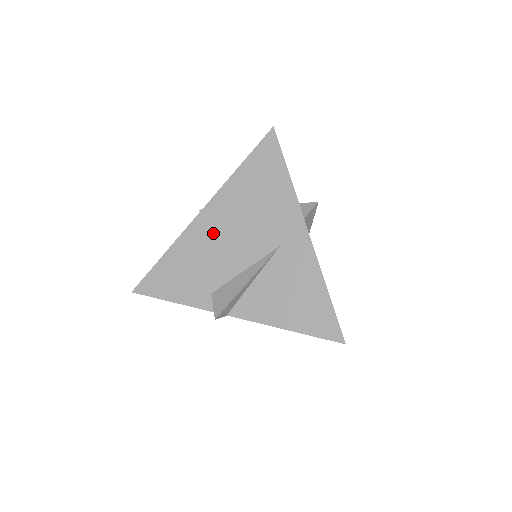
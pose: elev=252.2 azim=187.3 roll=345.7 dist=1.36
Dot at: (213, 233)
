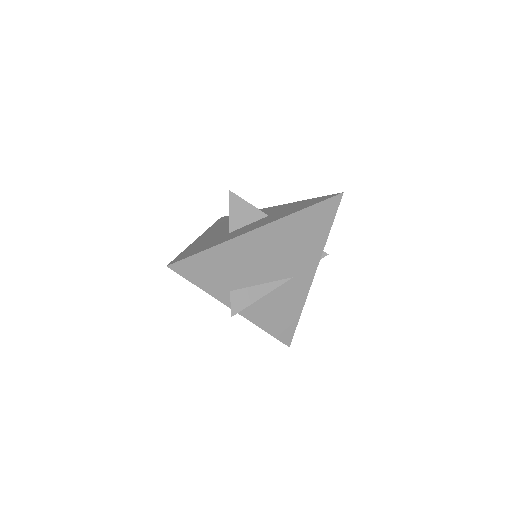
Dot at: (258, 248)
